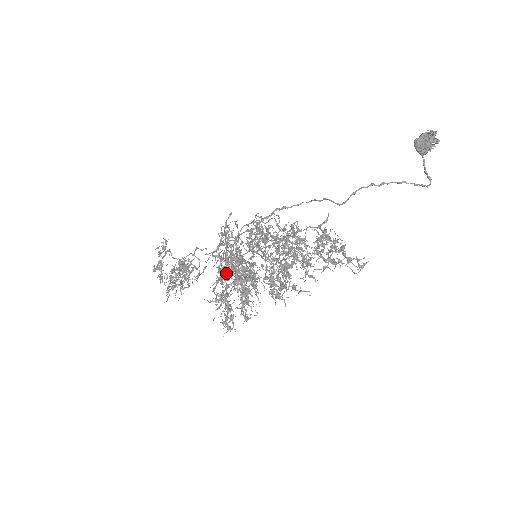
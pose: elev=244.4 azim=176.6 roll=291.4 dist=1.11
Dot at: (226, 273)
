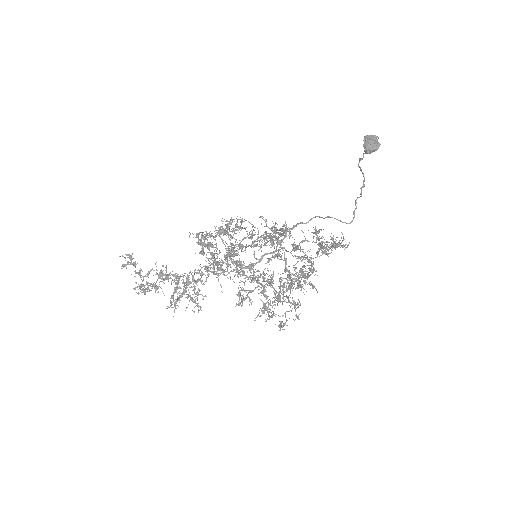
Dot at: (277, 296)
